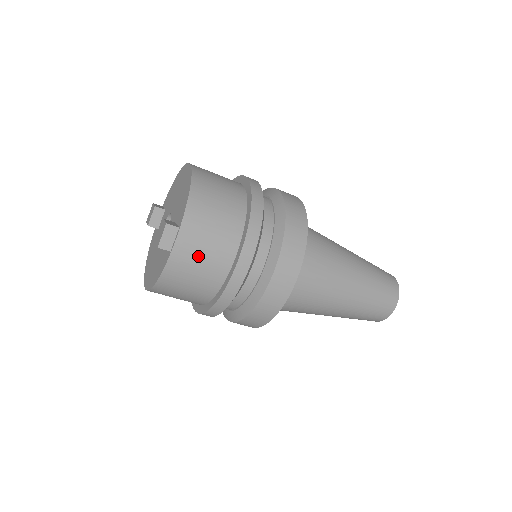
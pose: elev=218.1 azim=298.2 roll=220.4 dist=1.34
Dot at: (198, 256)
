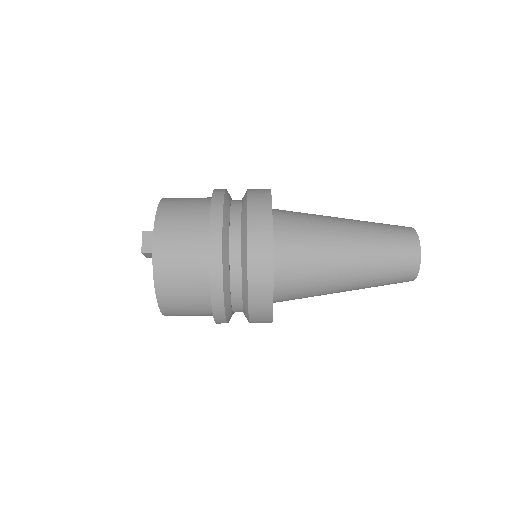
Dot at: (176, 247)
